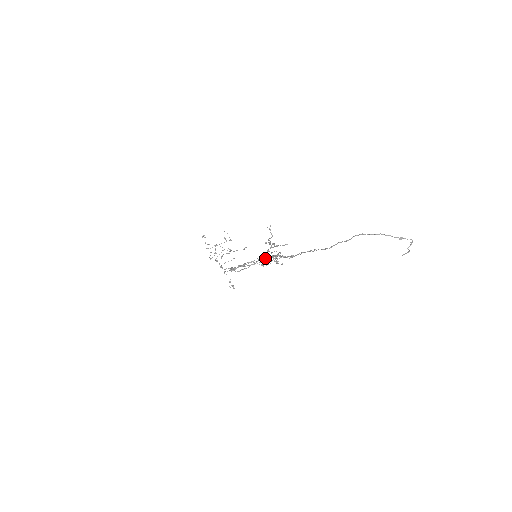
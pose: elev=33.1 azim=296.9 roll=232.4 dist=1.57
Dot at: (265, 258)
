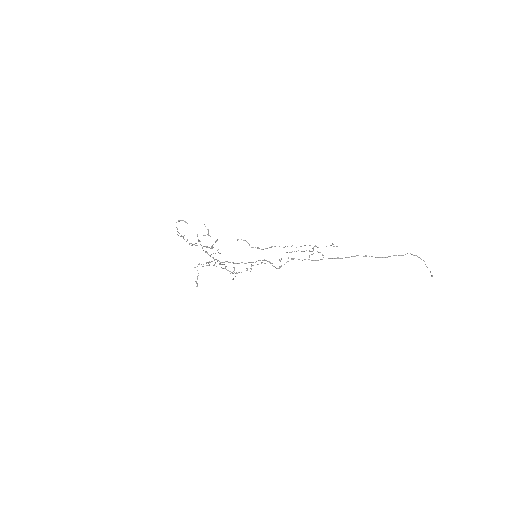
Dot at: occluded
